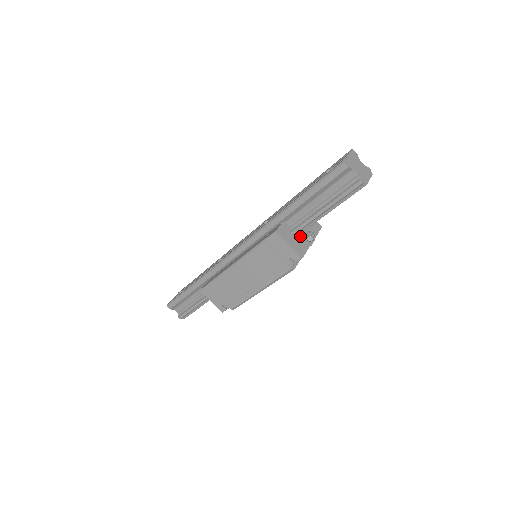
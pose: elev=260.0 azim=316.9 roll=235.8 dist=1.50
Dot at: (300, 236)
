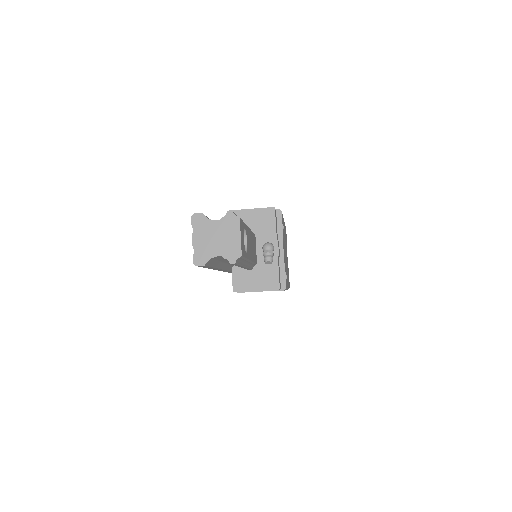
Dot at: (260, 260)
